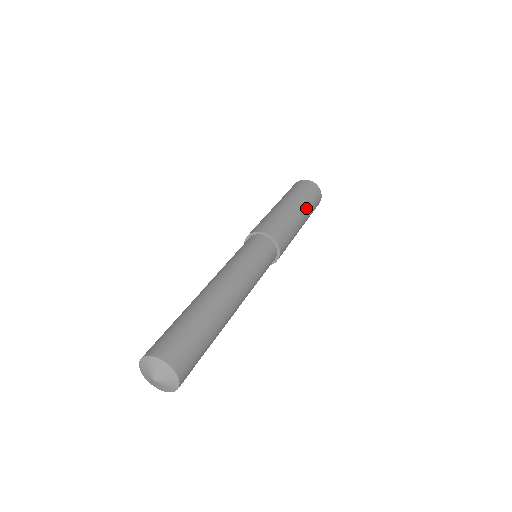
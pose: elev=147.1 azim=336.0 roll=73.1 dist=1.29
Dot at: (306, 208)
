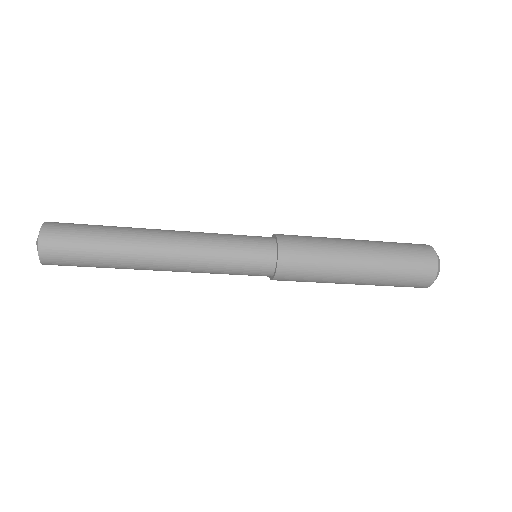
Dot at: occluded
